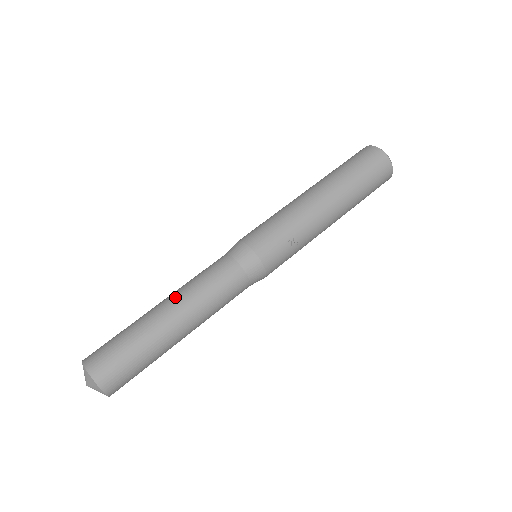
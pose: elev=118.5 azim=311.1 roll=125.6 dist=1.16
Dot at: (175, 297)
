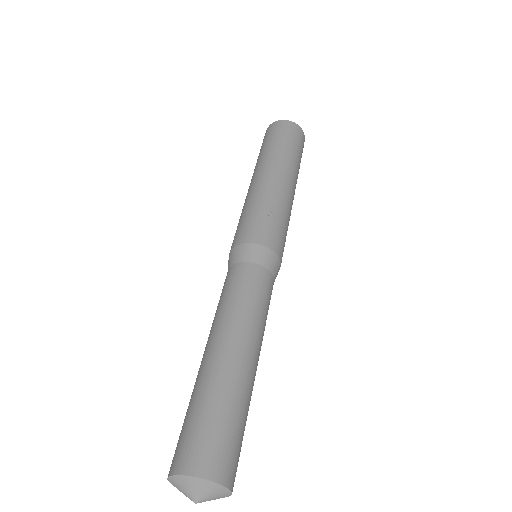
Dot at: (211, 335)
